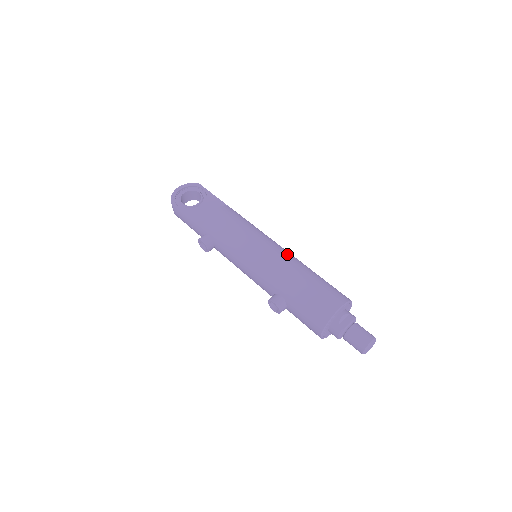
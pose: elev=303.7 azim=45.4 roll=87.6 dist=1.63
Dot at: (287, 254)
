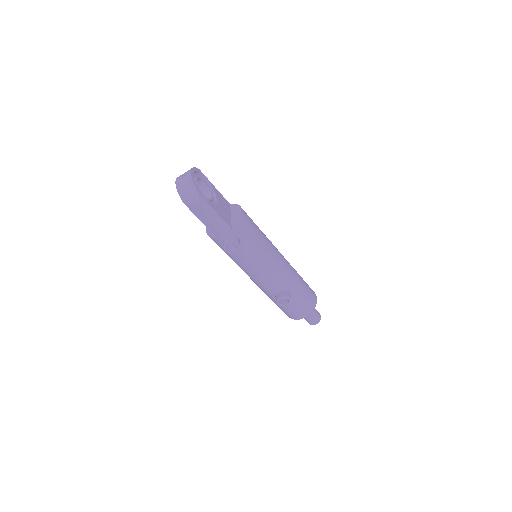
Dot at: occluded
